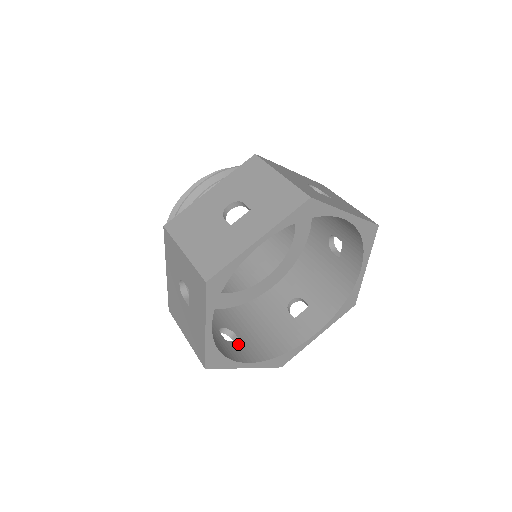
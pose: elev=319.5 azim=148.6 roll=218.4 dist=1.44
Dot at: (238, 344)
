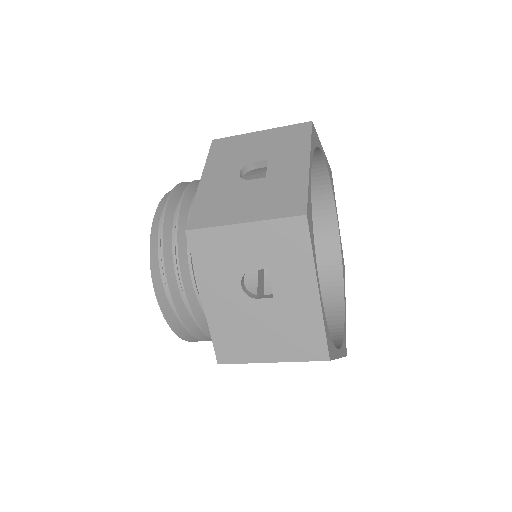
Dot at: occluded
